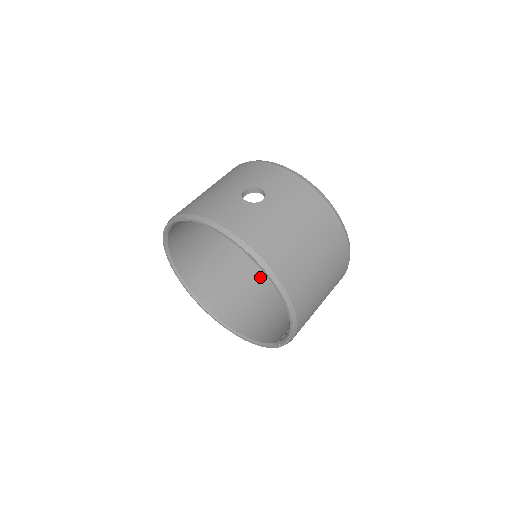
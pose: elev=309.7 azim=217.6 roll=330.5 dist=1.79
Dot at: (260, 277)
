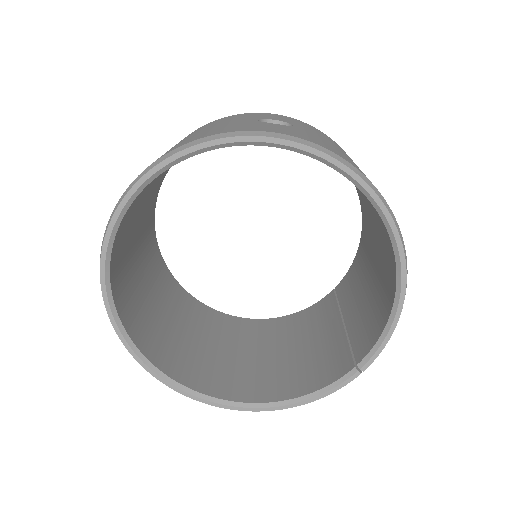
Dot at: (223, 329)
